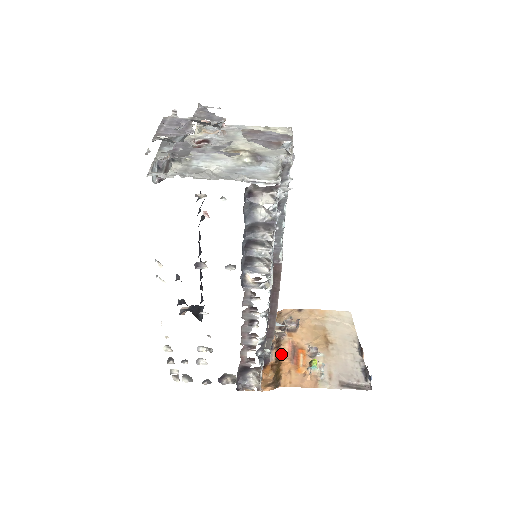
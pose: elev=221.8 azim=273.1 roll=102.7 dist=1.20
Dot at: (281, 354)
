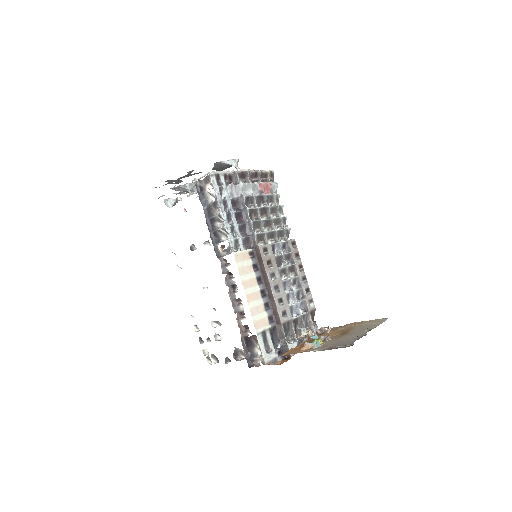
Dot at: occluded
